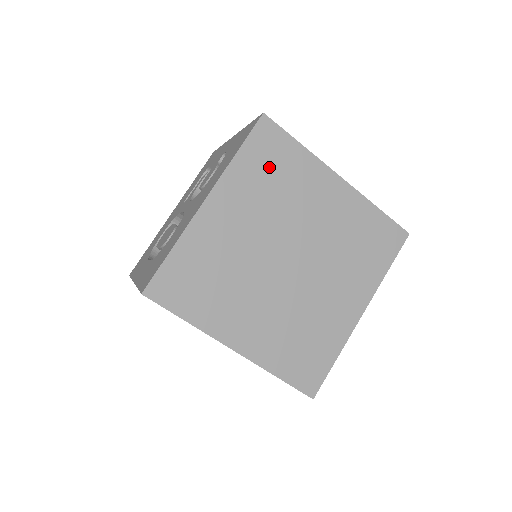
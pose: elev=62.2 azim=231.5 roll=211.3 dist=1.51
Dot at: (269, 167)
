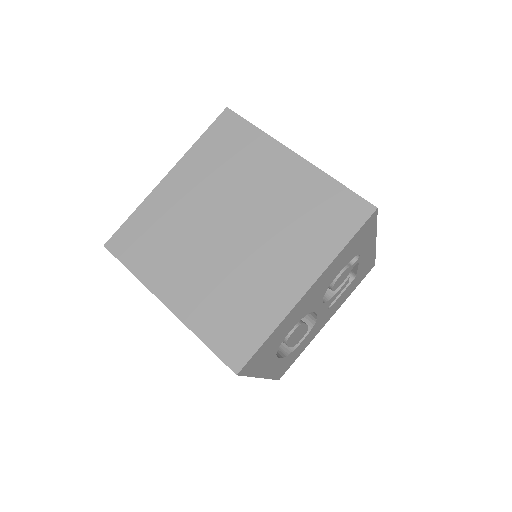
Dot at: (225, 148)
